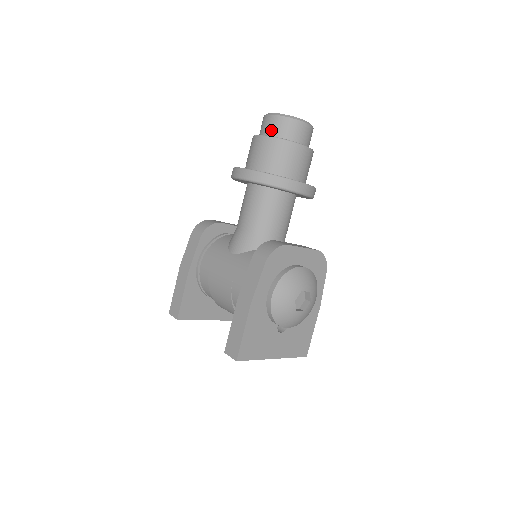
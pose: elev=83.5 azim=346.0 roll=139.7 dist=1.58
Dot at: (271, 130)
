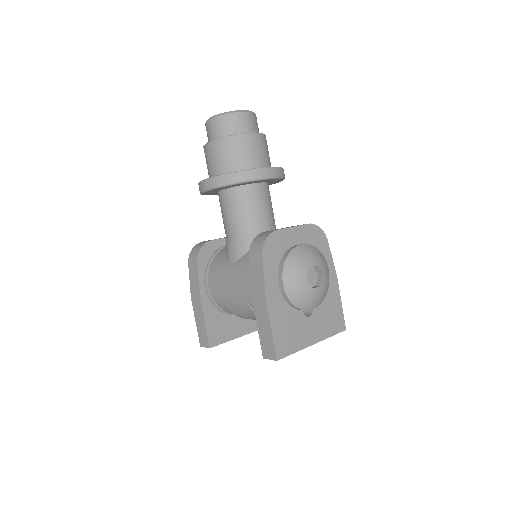
Dot at: (216, 133)
